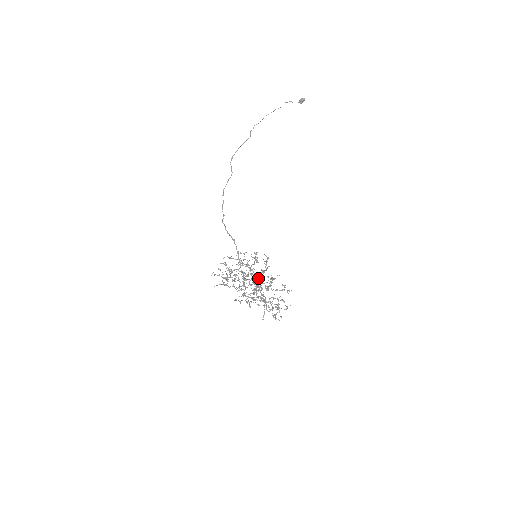
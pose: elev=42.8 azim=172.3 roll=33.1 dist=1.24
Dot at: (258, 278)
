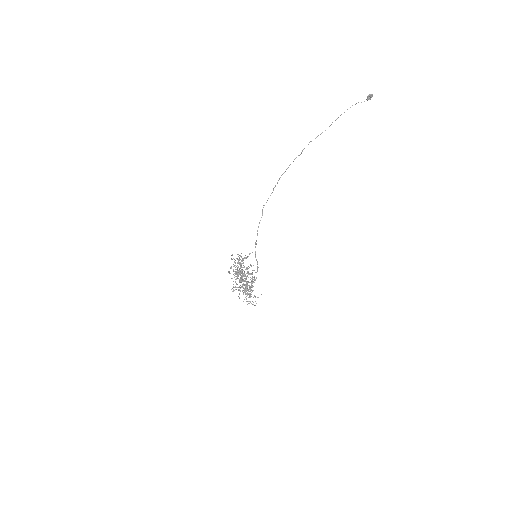
Dot at: (236, 273)
